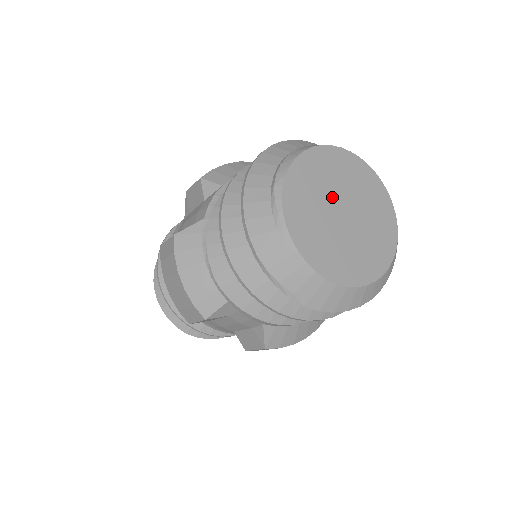
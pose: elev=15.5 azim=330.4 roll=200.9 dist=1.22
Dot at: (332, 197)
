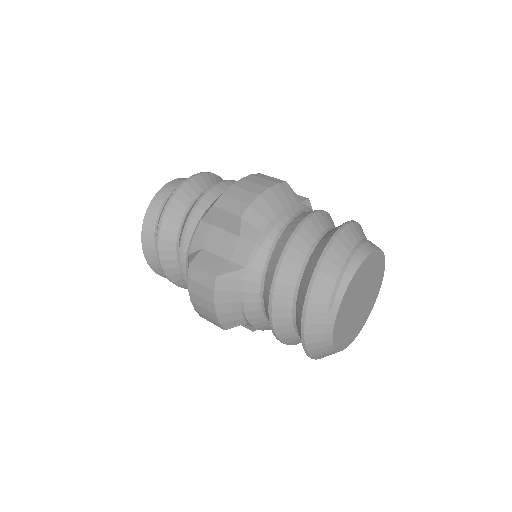
Dot at: (359, 293)
